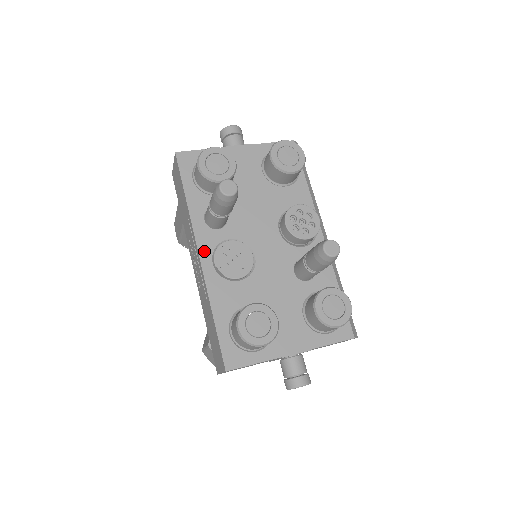
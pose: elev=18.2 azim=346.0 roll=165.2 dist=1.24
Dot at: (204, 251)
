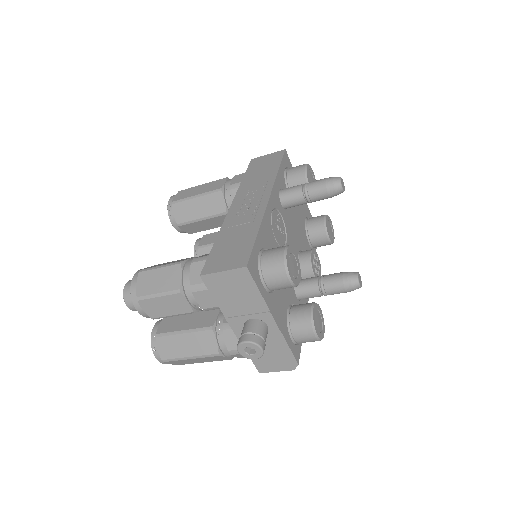
Dot at: (272, 200)
